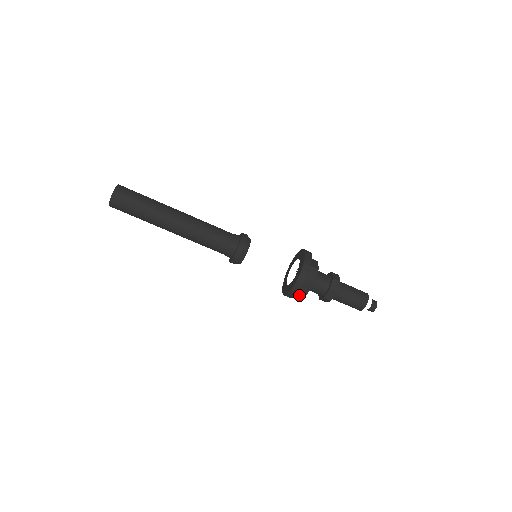
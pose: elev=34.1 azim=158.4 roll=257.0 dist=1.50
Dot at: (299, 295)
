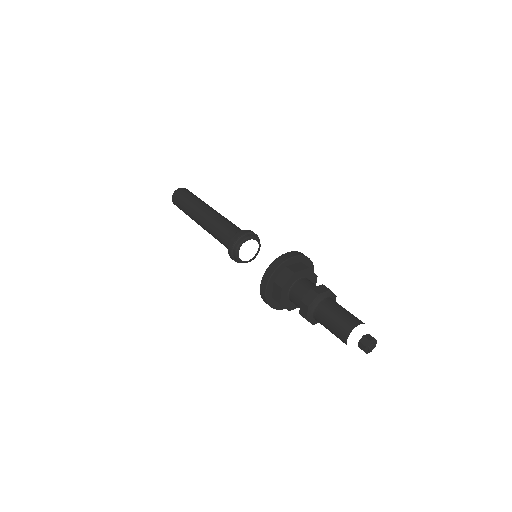
Dot at: (278, 302)
